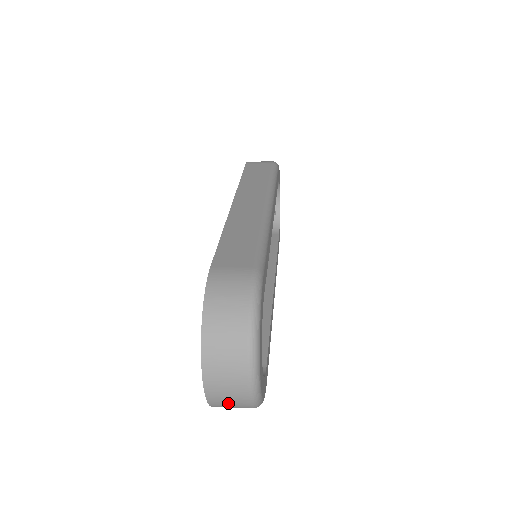
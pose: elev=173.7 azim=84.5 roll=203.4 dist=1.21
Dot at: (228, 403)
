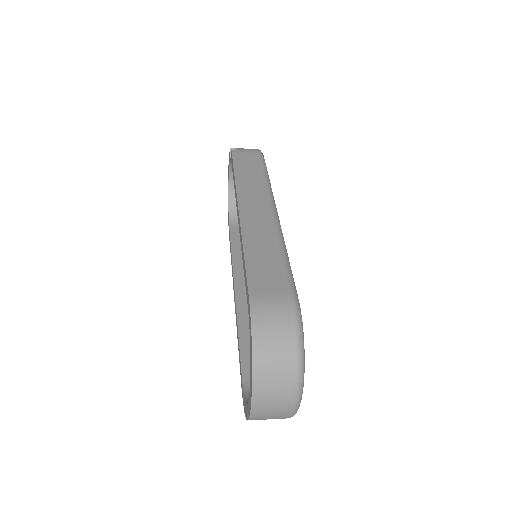
Dot at: (268, 418)
